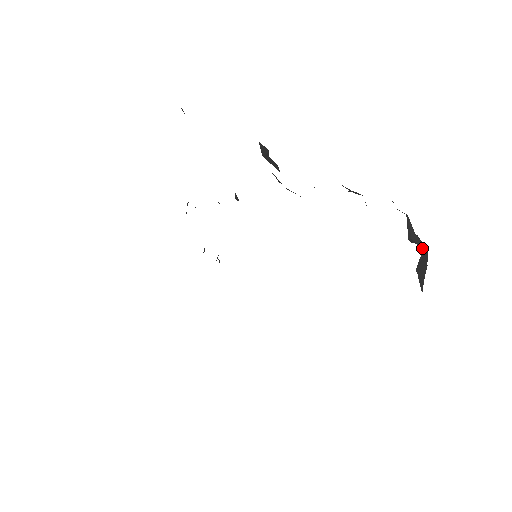
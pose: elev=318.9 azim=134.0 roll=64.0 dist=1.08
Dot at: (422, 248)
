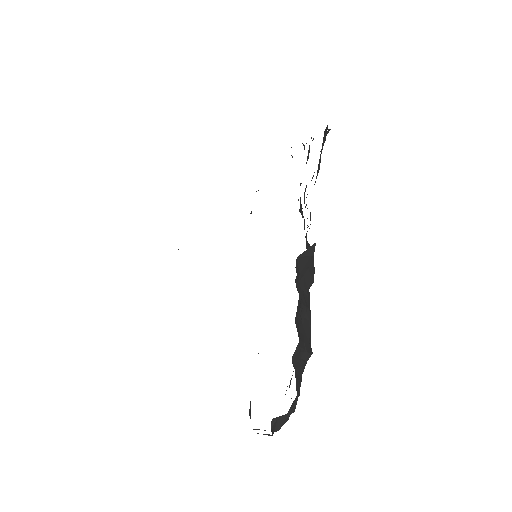
Dot at: (277, 427)
